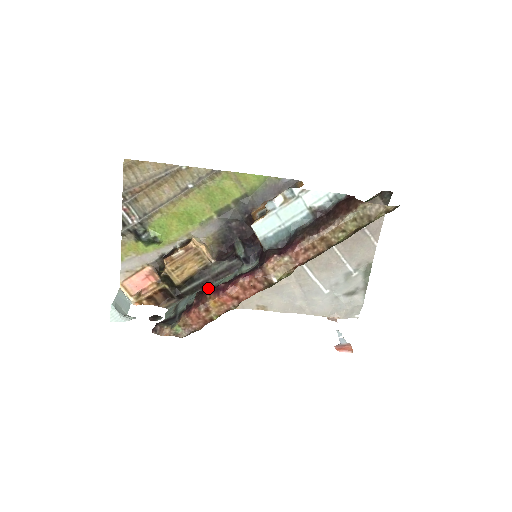
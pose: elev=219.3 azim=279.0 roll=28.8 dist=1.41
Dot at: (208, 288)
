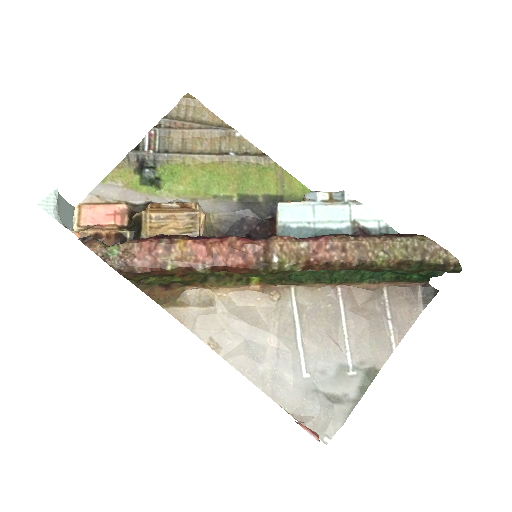
Dot at: occluded
